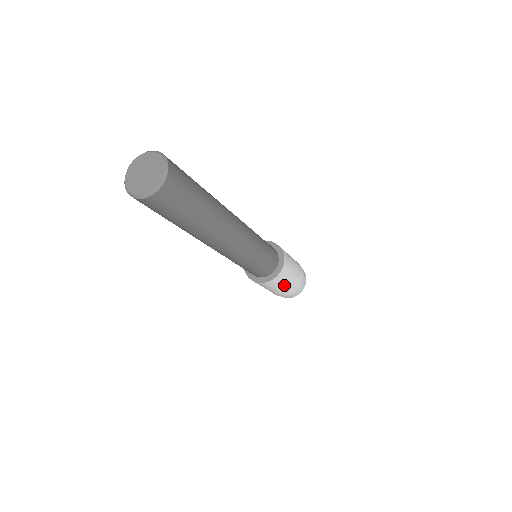
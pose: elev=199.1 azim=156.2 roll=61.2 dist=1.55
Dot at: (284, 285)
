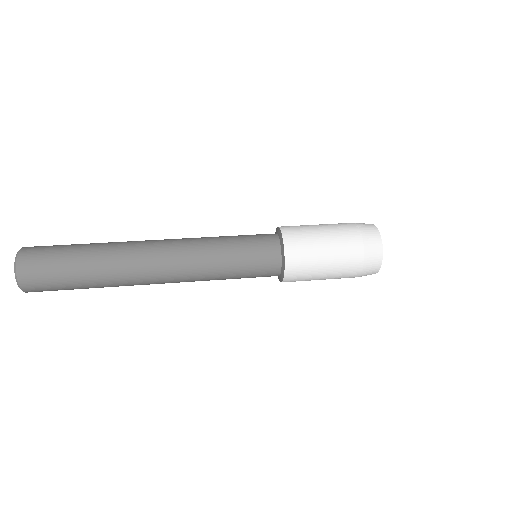
Dot at: (316, 279)
